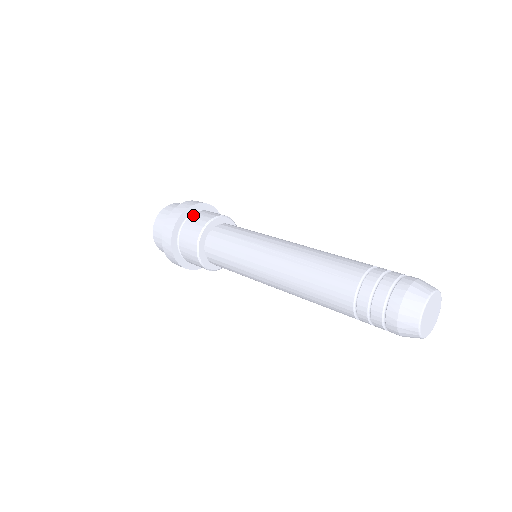
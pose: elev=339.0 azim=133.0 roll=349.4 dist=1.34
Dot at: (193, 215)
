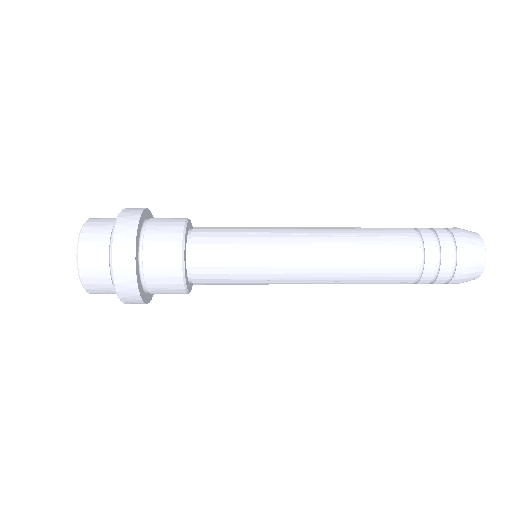
Dot at: (152, 219)
